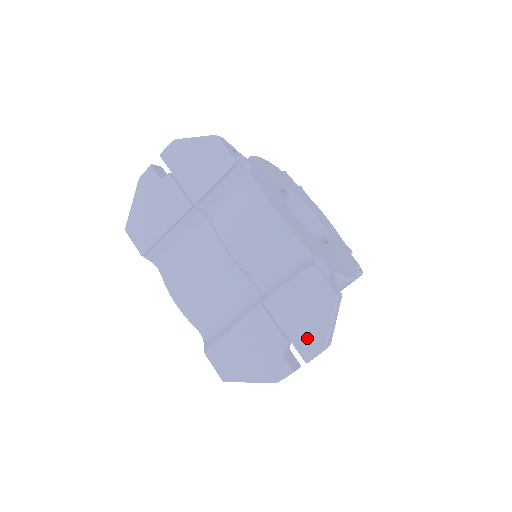
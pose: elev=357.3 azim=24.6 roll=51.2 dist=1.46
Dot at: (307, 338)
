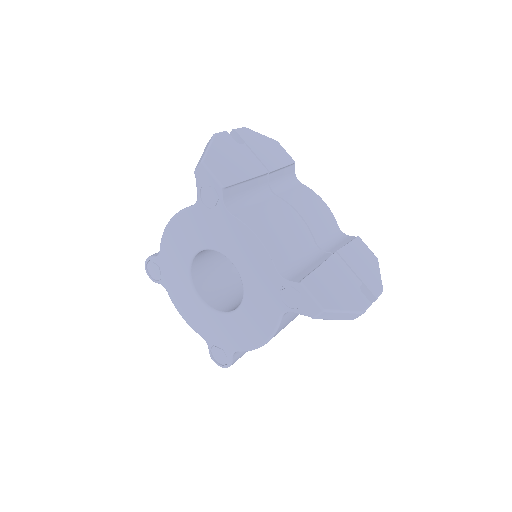
Dot at: (372, 281)
